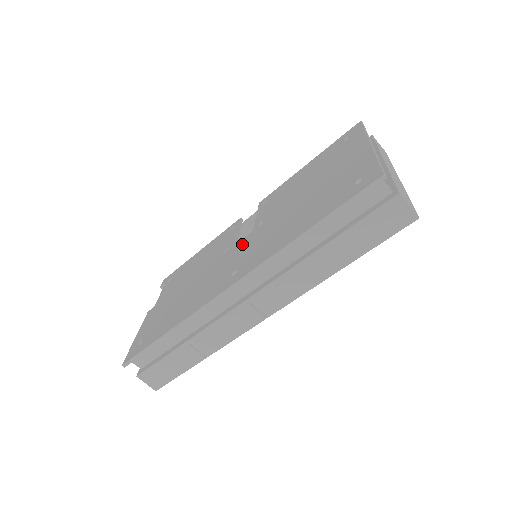
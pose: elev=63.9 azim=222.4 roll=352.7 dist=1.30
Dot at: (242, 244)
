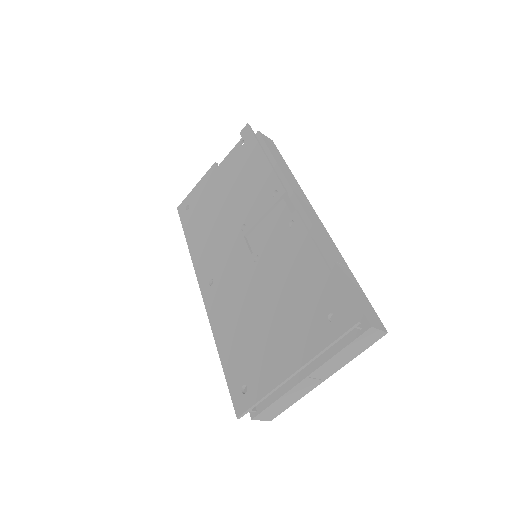
Dot at: (239, 254)
